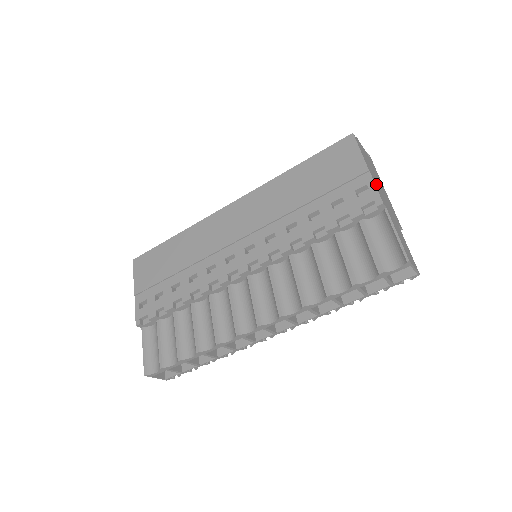
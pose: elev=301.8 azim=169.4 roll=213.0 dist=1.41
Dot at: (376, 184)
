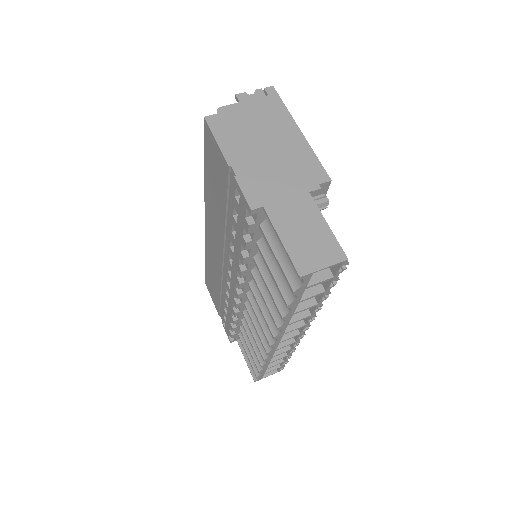
Dot at: (247, 175)
